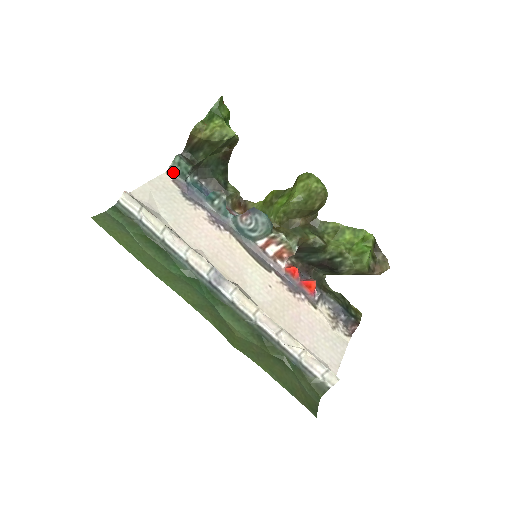
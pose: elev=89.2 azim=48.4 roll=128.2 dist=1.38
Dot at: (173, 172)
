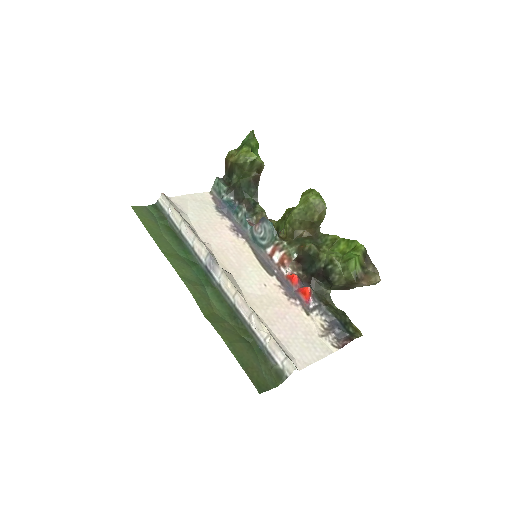
Dot at: (214, 192)
